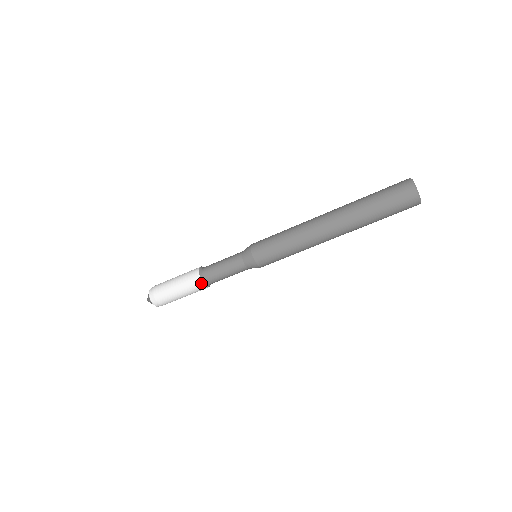
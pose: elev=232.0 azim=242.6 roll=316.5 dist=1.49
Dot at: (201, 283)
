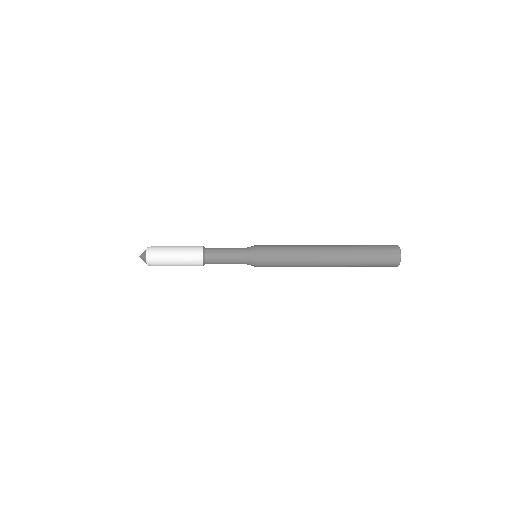
Dot at: (201, 264)
